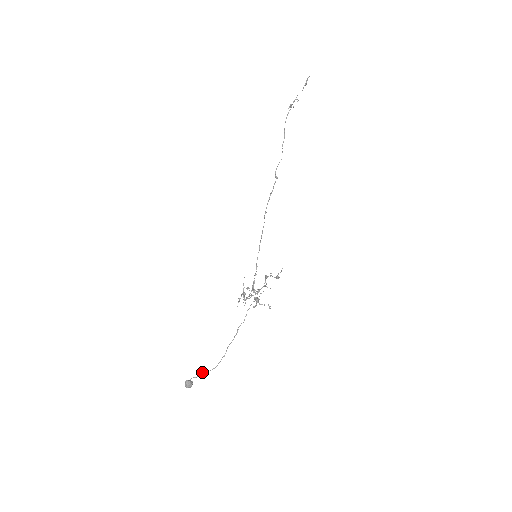
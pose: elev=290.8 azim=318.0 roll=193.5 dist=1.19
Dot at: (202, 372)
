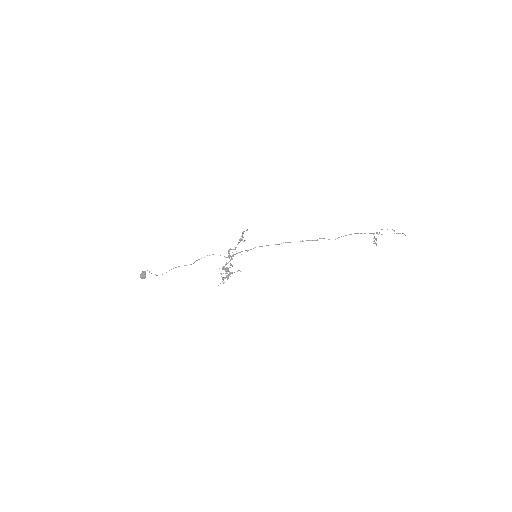
Dot at: occluded
